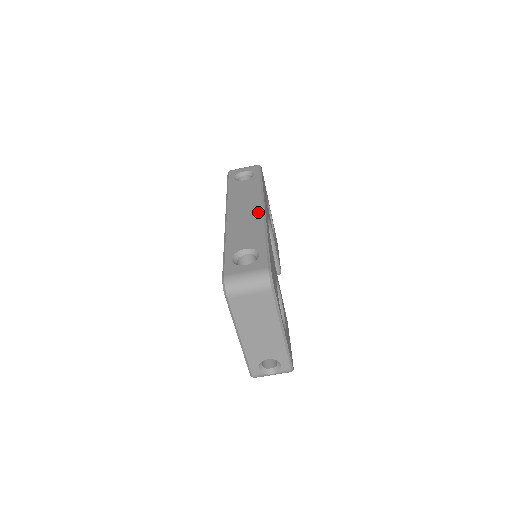
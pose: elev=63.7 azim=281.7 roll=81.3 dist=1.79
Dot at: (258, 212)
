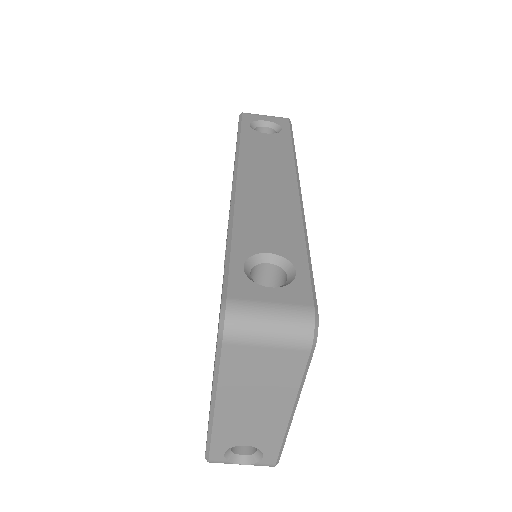
Dot at: (291, 191)
